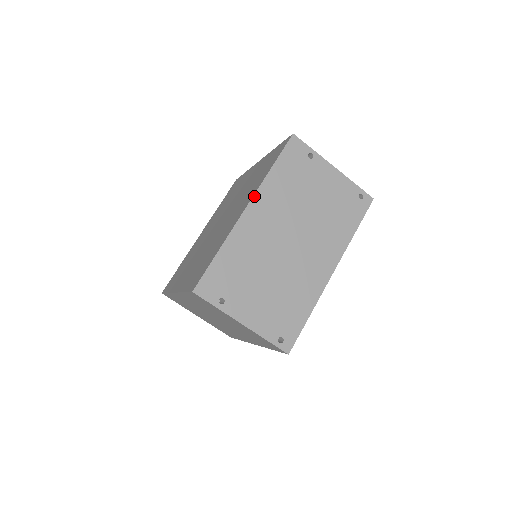
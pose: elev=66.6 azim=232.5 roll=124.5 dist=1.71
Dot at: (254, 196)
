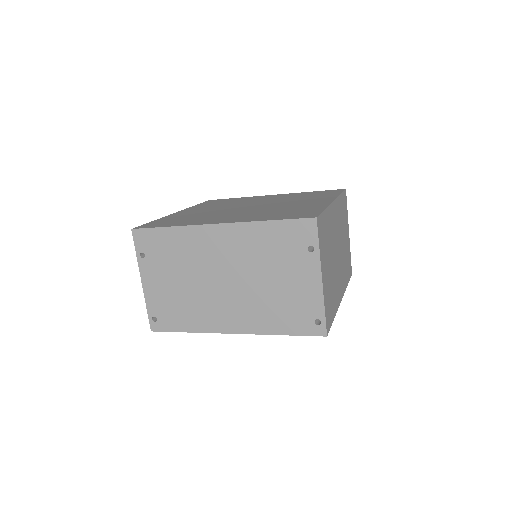
Dot at: (232, 223)
